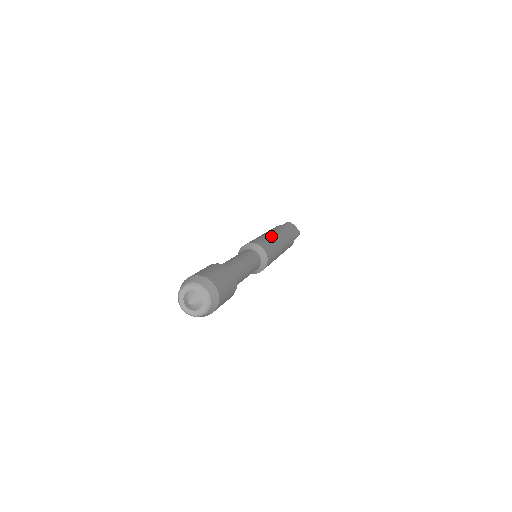
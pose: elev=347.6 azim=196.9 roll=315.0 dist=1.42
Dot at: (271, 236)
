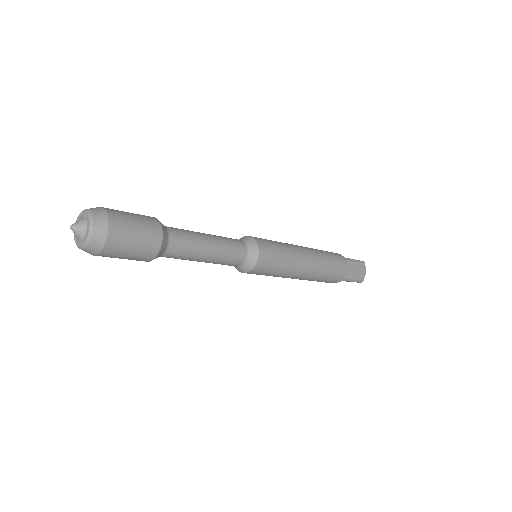
Dot at: occluded
